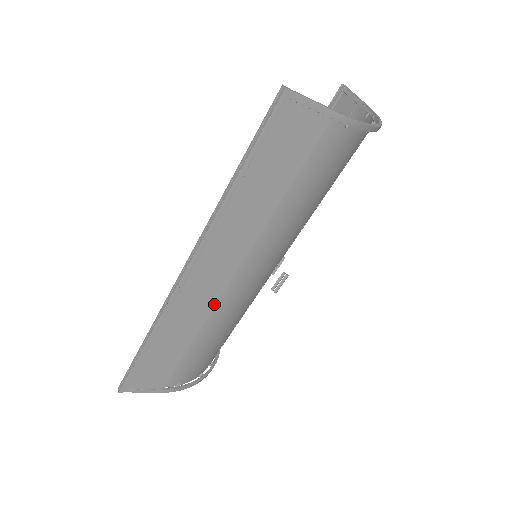
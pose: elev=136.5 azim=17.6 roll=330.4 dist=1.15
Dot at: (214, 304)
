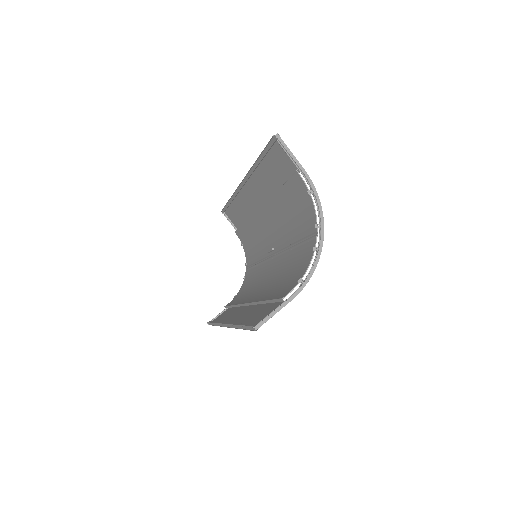
Dot at: occluded
